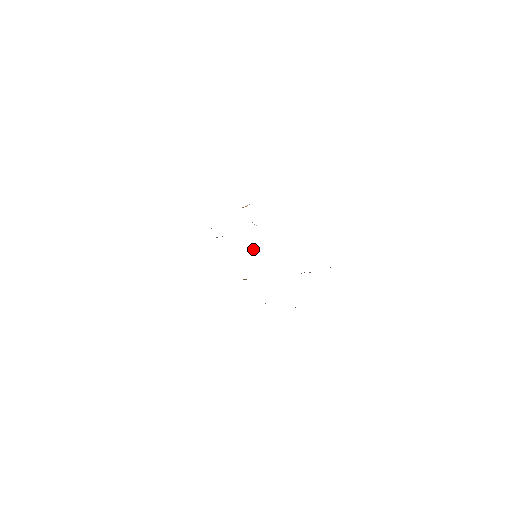
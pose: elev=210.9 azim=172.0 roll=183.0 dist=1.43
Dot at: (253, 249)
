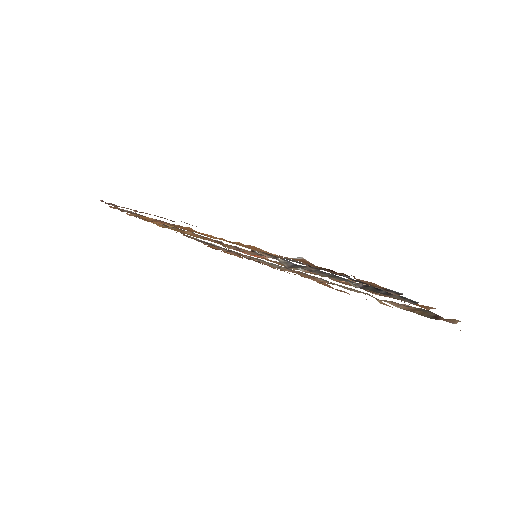
Dot at: occluded
